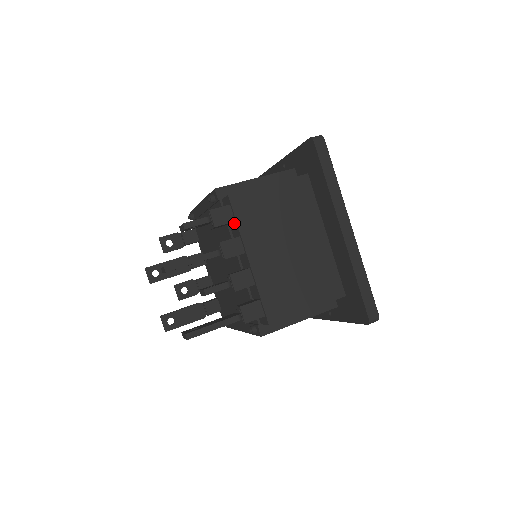
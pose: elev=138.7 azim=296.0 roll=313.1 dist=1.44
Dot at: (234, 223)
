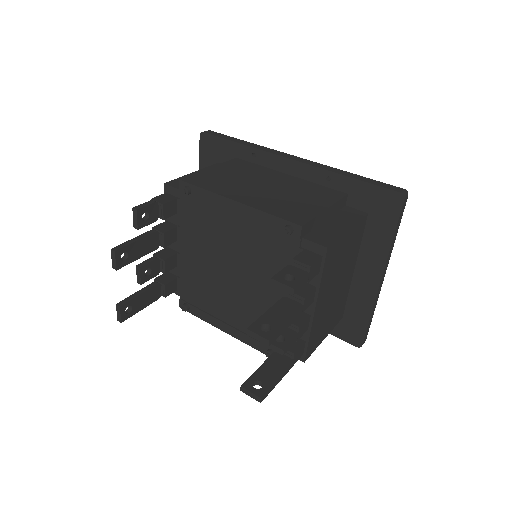
Dot at: occluded
